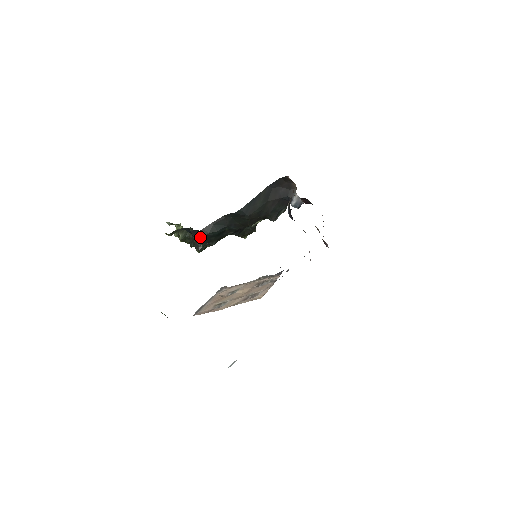
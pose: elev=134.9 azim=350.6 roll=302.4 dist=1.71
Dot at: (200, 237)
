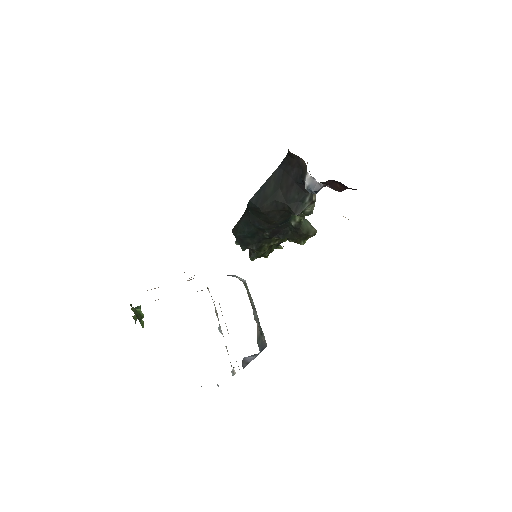
Dot at: occluded
